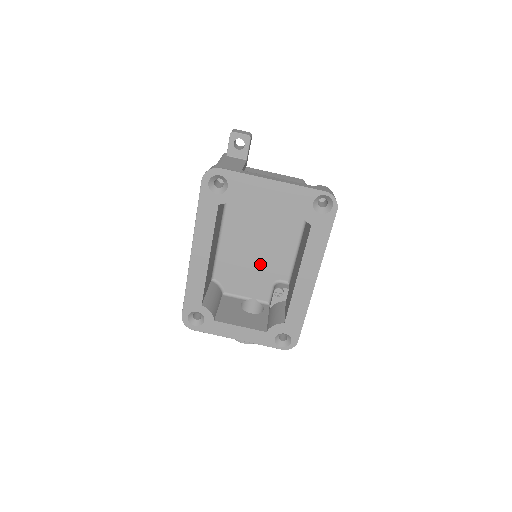
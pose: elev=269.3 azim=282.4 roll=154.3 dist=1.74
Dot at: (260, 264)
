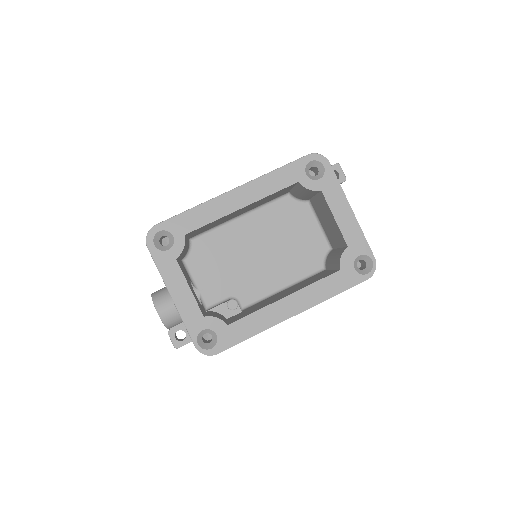
Dot at: (240, 270)
